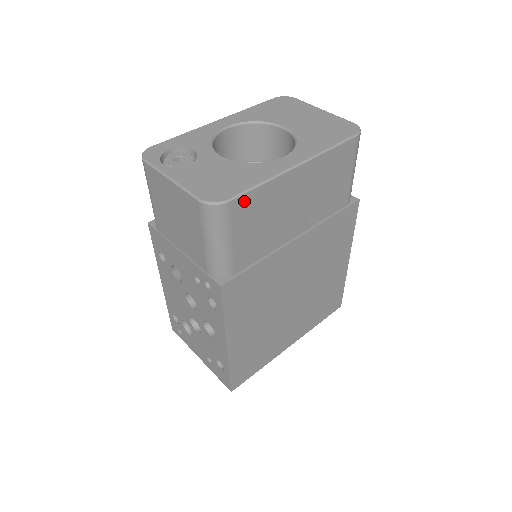
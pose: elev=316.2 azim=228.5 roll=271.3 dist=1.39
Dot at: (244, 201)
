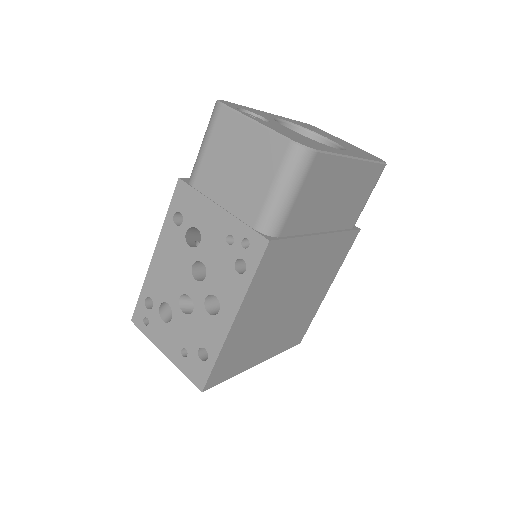
Dot at: (322, 161)
